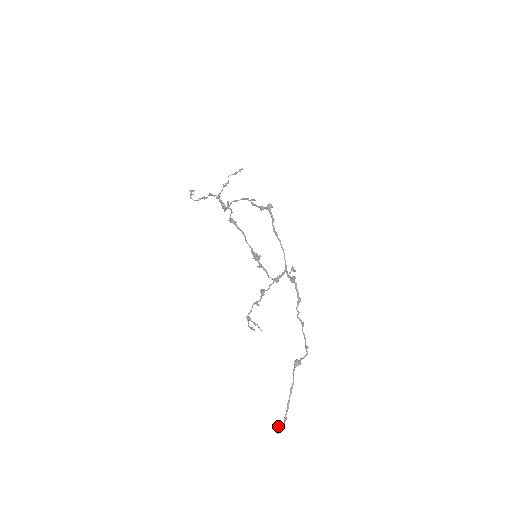
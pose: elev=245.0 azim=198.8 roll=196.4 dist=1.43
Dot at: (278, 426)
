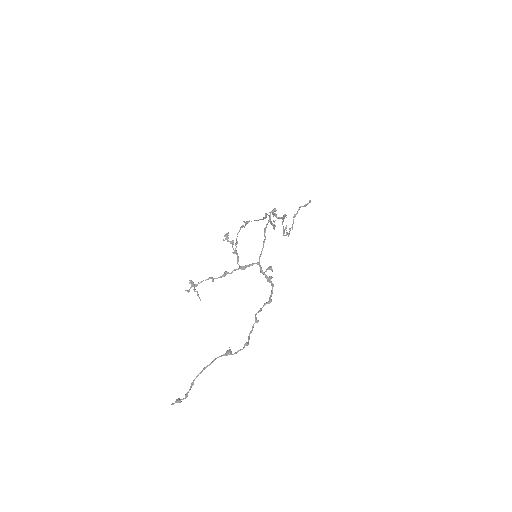
Dot at: occluded
